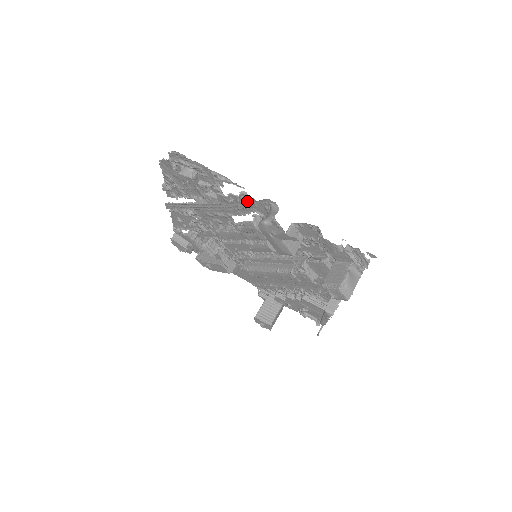
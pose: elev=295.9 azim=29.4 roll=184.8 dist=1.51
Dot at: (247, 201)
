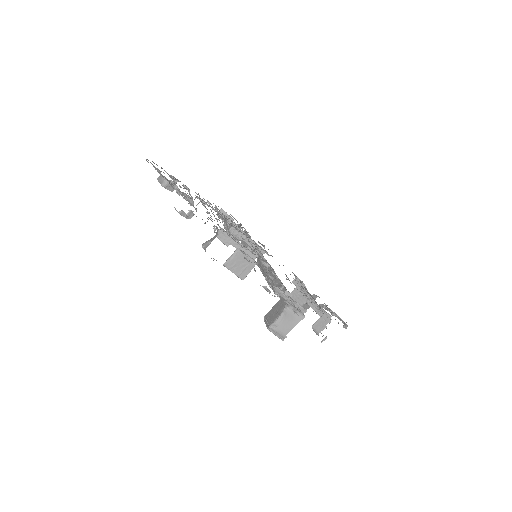
Dot at: occluded
